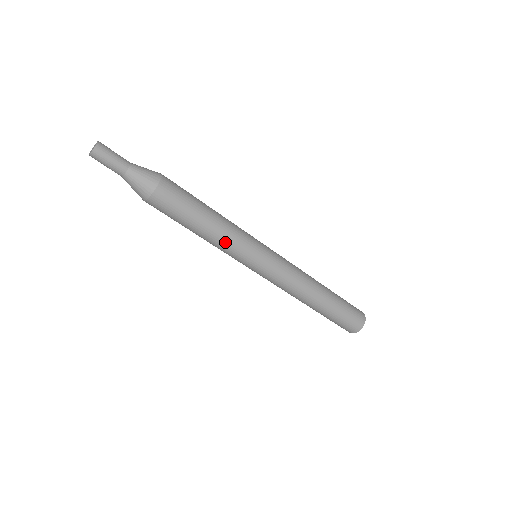
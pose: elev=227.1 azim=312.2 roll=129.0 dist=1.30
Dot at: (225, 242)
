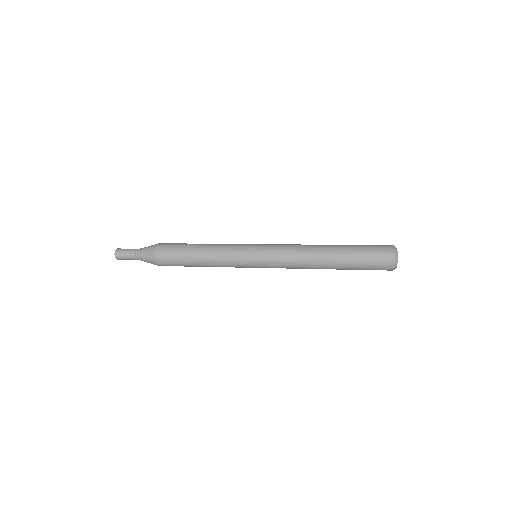
Dot at: (221, 266)
